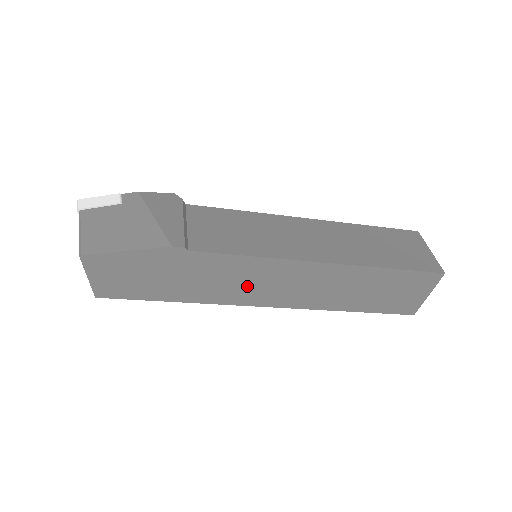
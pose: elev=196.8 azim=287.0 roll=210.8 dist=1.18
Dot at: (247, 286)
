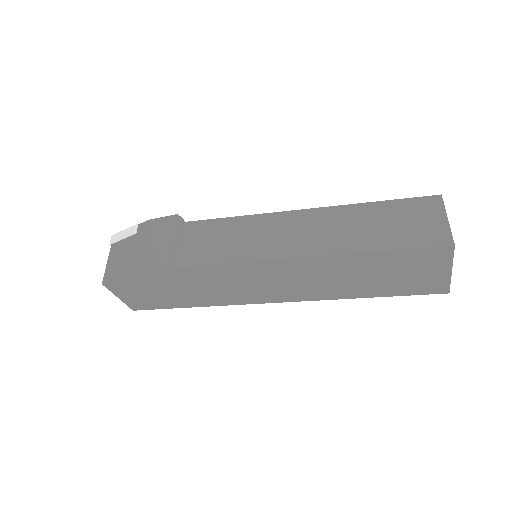
Dot at: (240, 288)
